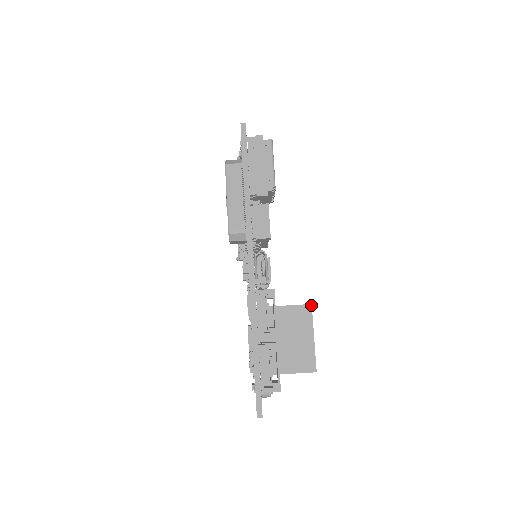
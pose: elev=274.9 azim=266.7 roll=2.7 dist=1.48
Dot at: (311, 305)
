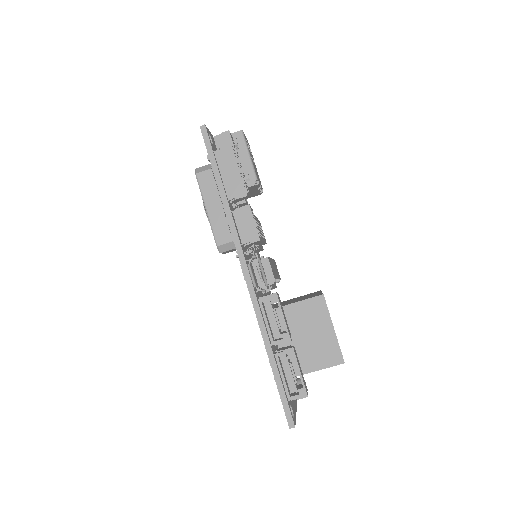
Dot at: (323, 295)
